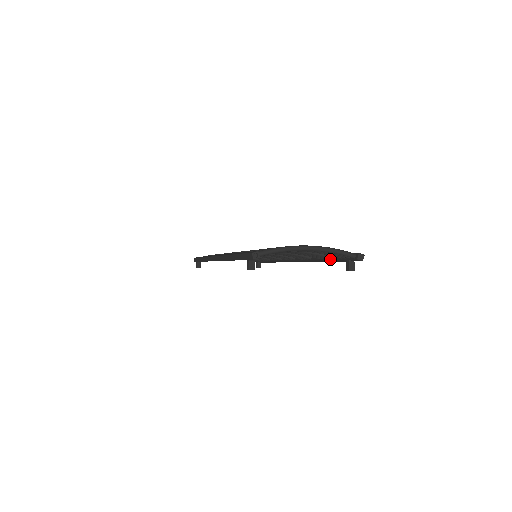
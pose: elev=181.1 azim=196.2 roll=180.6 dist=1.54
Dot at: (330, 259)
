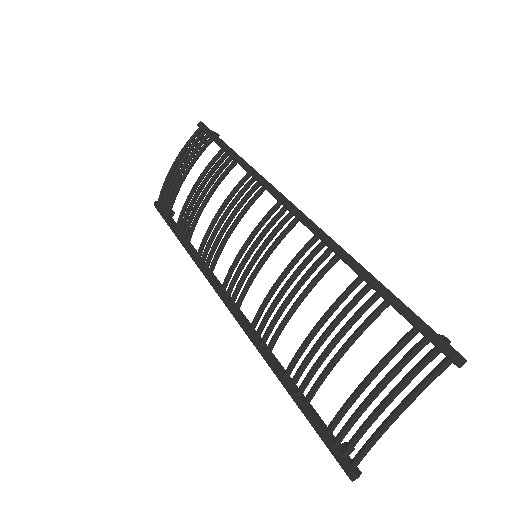
Dot at: occluded
